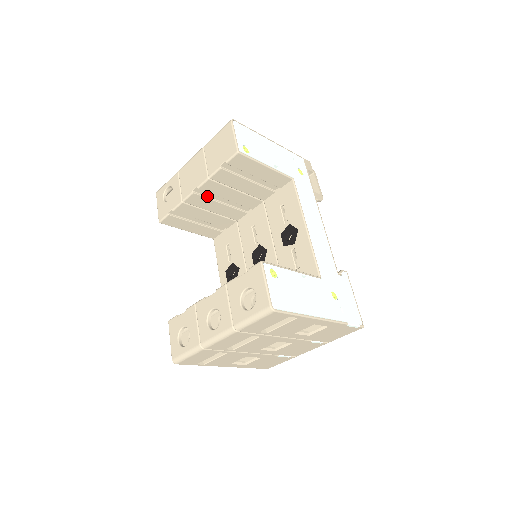
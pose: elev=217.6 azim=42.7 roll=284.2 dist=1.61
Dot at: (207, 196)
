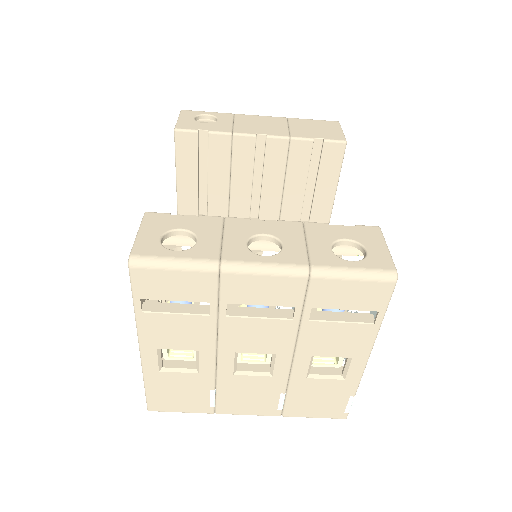
Dot at: (255, 156)
